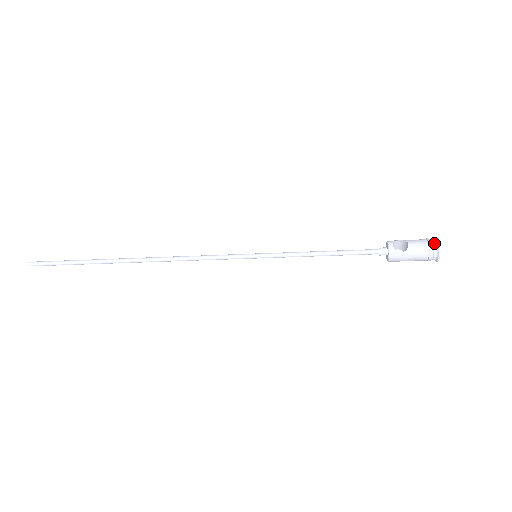
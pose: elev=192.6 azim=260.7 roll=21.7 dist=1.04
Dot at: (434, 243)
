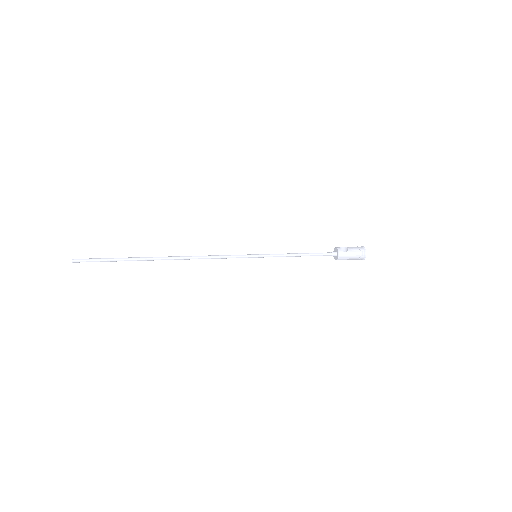
Dot at: (361, 248)
